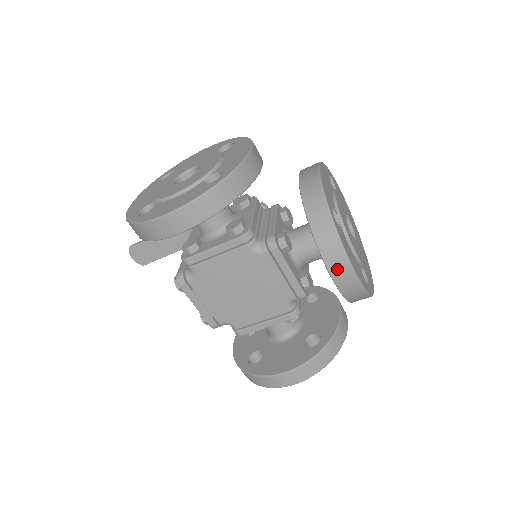
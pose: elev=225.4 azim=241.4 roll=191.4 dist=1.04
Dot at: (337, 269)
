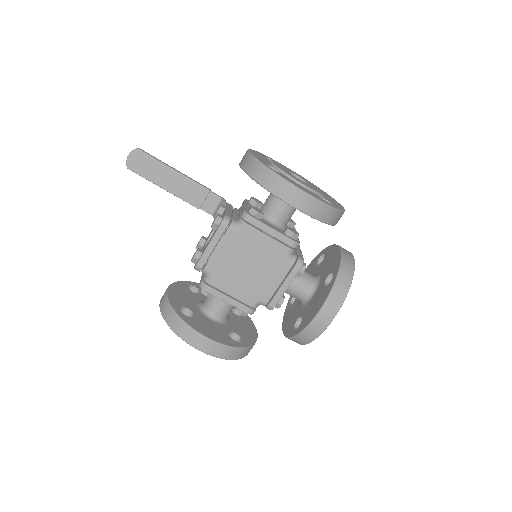
Dot at: (326, 313)
